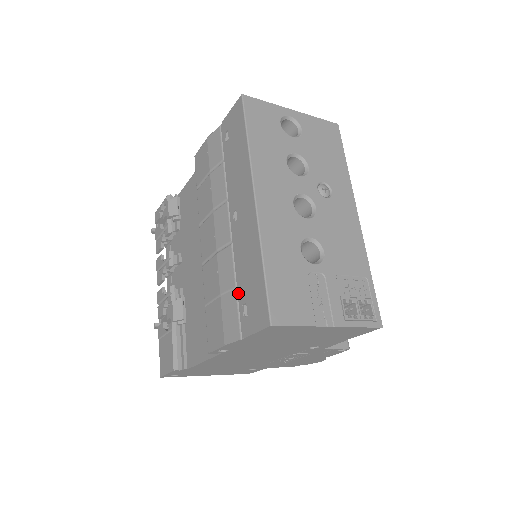
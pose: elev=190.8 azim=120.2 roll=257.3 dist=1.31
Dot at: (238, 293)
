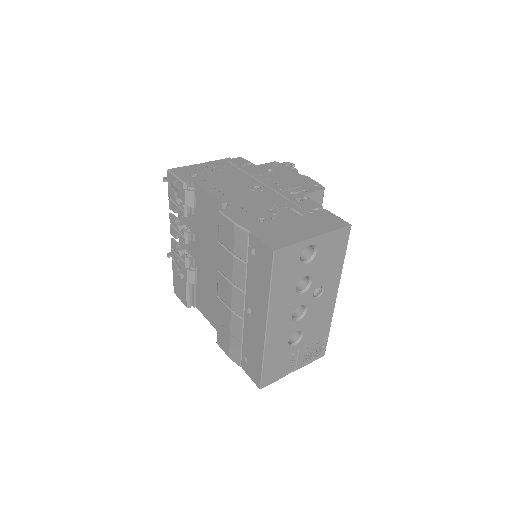
Dot at: (243, 348)
